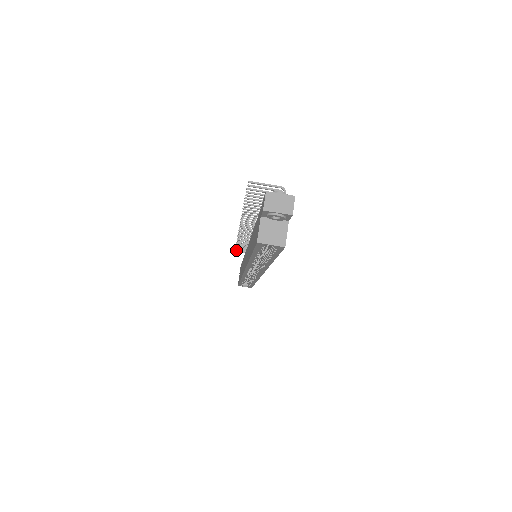
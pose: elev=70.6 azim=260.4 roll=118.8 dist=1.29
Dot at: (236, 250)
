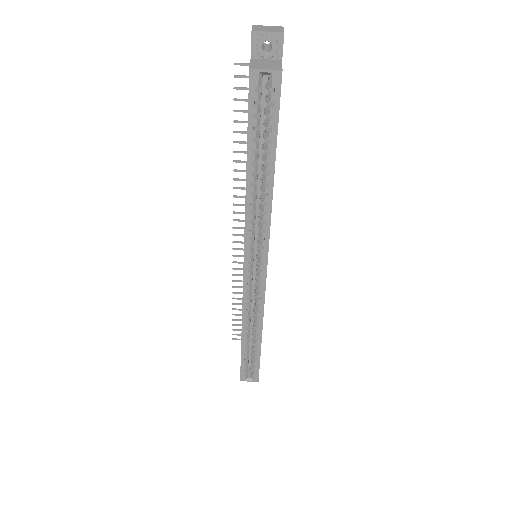
Dot at: (234, 334)
